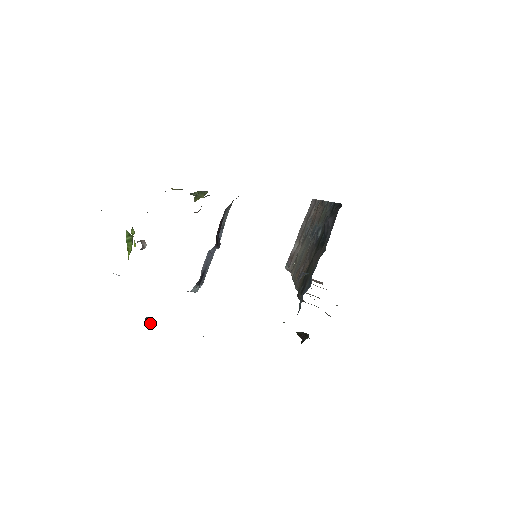
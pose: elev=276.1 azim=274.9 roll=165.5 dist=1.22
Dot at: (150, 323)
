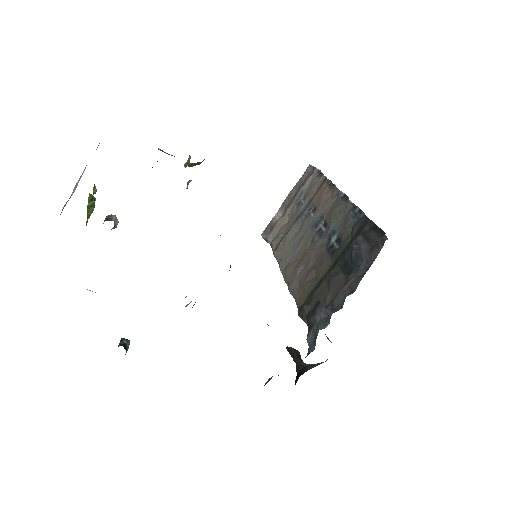
Dot at: (128, 348)
